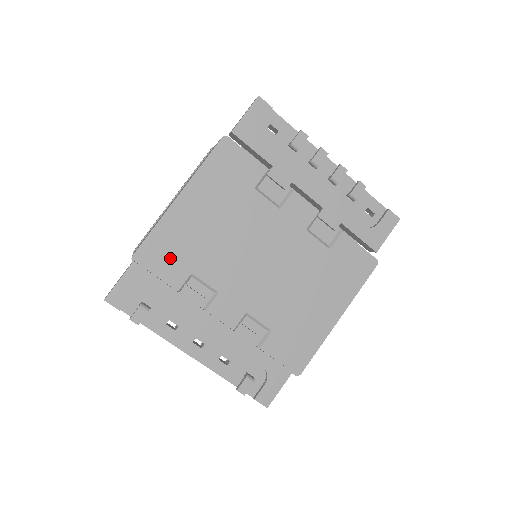
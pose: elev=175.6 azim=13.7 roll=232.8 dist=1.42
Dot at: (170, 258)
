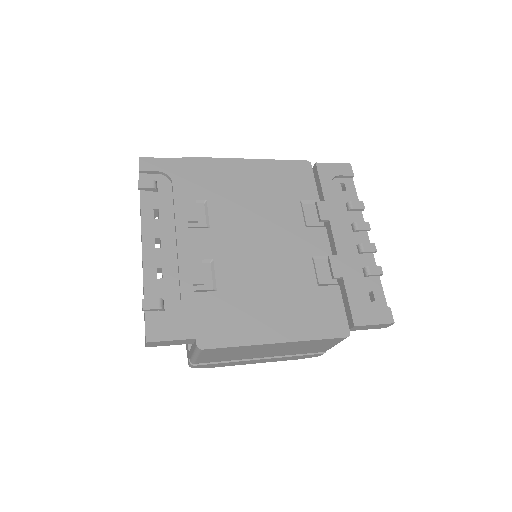
Dot at: (204, 180)
